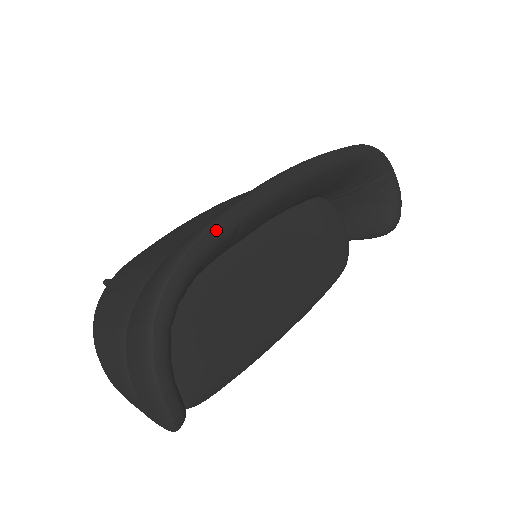
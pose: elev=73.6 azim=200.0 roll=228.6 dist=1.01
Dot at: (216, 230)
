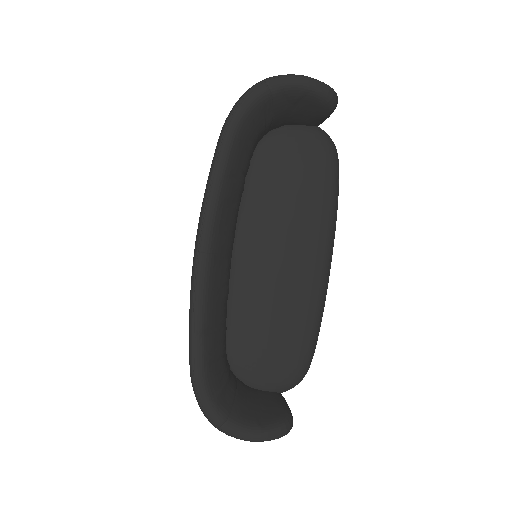
Dot at: (195, 359)
